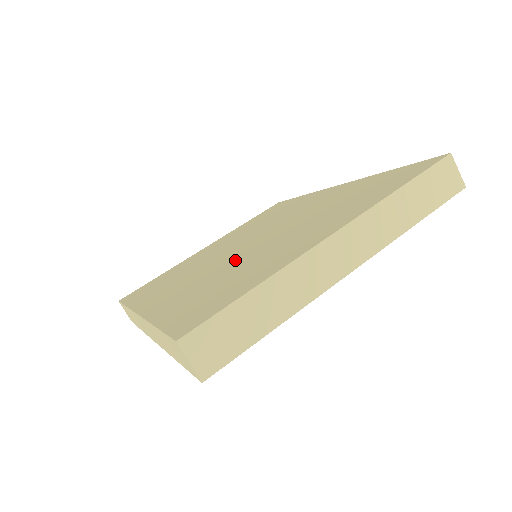
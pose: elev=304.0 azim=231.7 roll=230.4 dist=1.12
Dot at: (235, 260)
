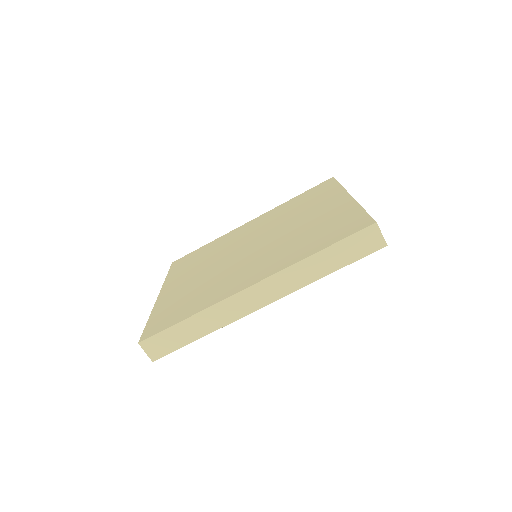
Dot at: (278, 241)
